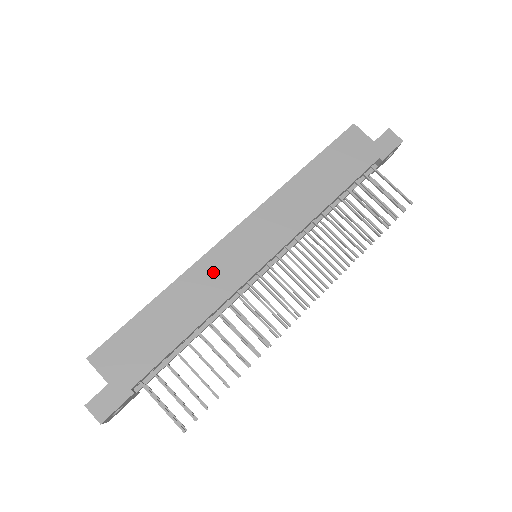
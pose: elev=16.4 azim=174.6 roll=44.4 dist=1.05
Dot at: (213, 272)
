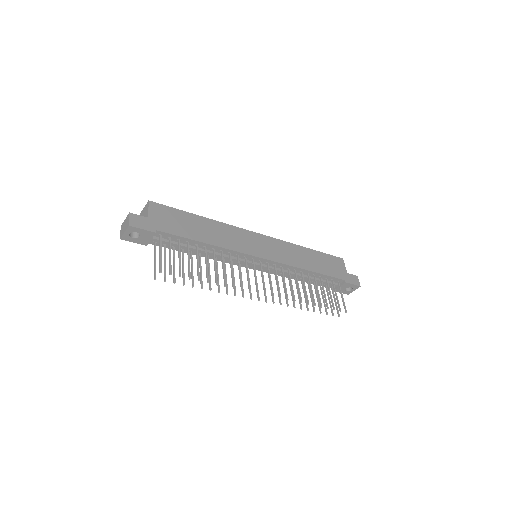
Dot at: (235, 236)
